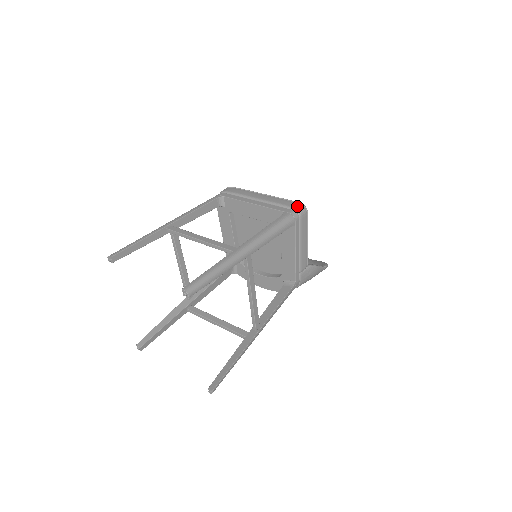
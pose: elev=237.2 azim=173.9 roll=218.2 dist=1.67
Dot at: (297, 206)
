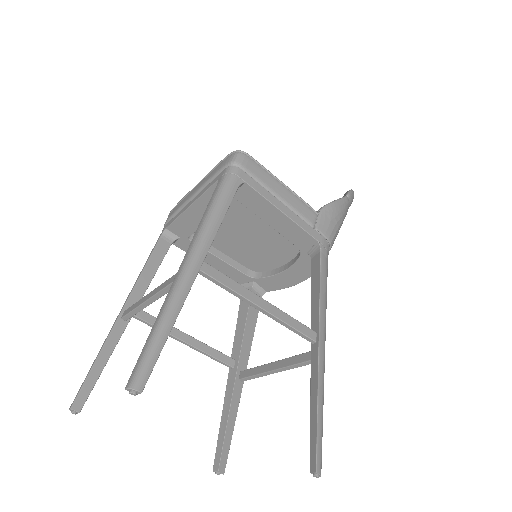
Dot at: (228, 159)
